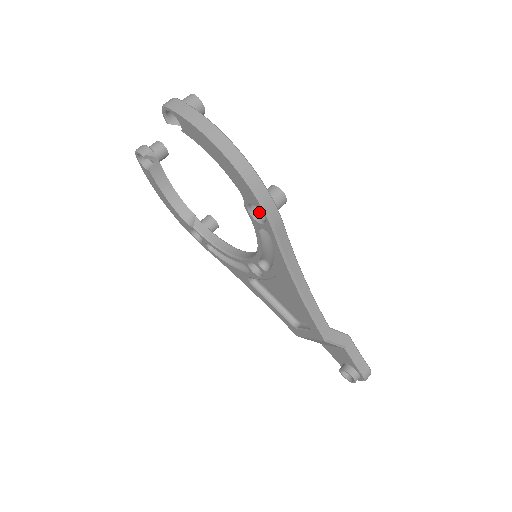
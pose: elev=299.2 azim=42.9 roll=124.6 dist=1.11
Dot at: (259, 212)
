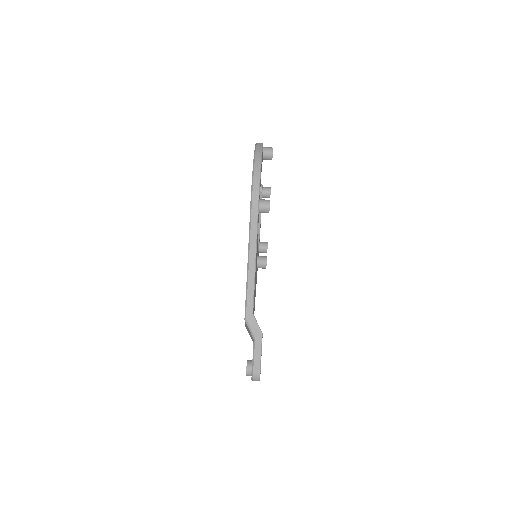
Dot at: occluded
